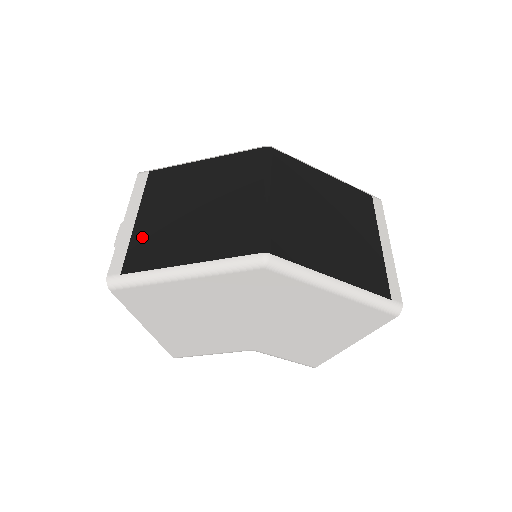
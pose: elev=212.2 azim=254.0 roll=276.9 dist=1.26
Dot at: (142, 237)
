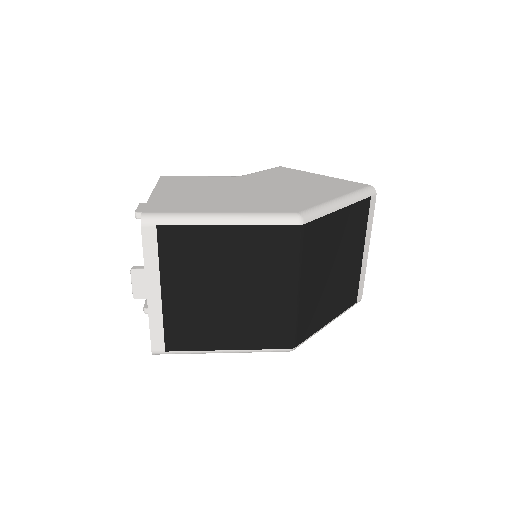
Dot at: (175, 317)
